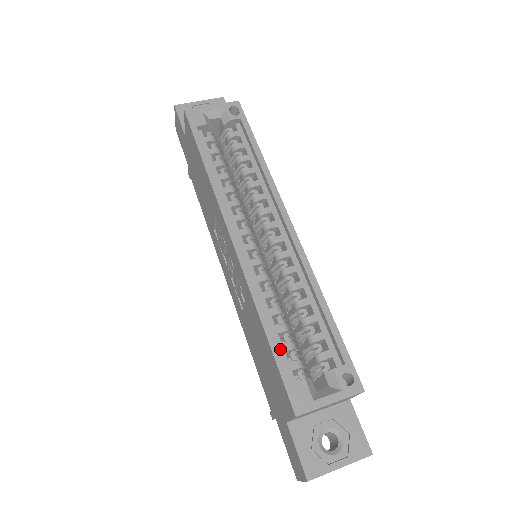
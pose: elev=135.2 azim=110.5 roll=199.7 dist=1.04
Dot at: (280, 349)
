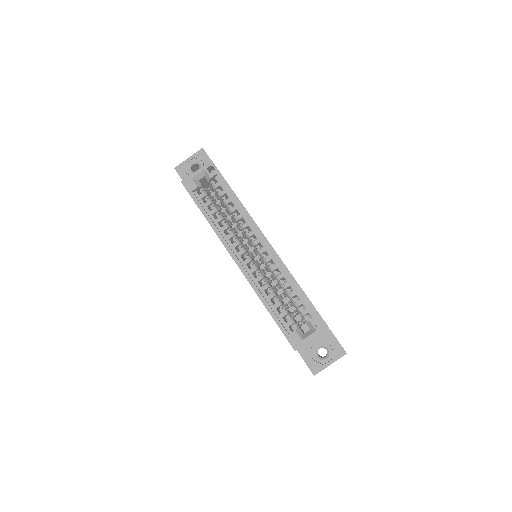
Dot at: (279, 317)
